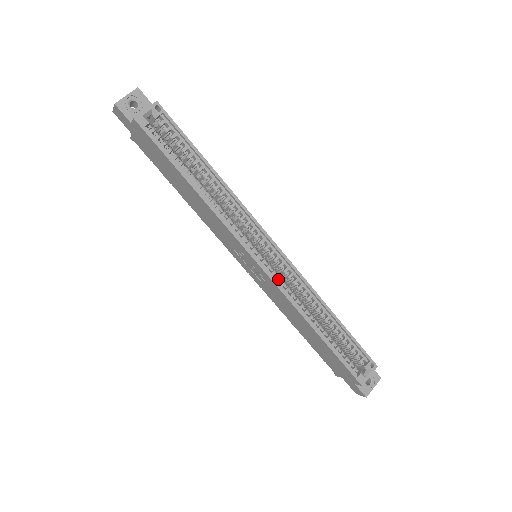
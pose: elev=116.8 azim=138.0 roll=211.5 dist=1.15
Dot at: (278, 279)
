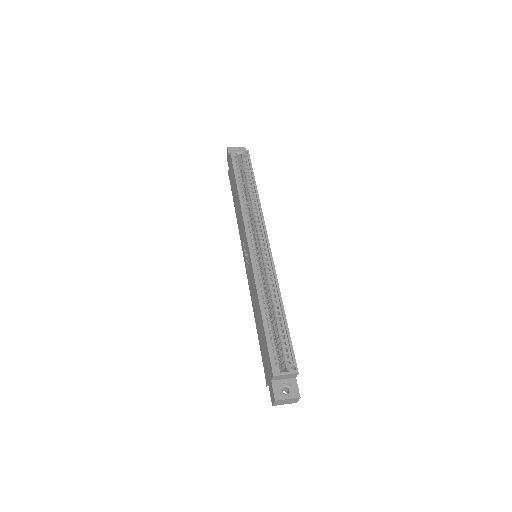
Dot at: (256, 263)
